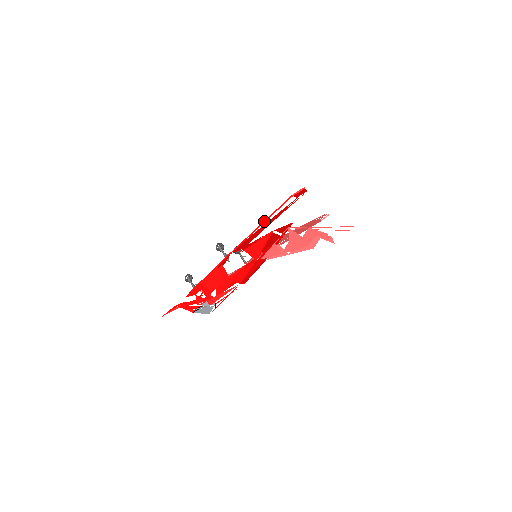
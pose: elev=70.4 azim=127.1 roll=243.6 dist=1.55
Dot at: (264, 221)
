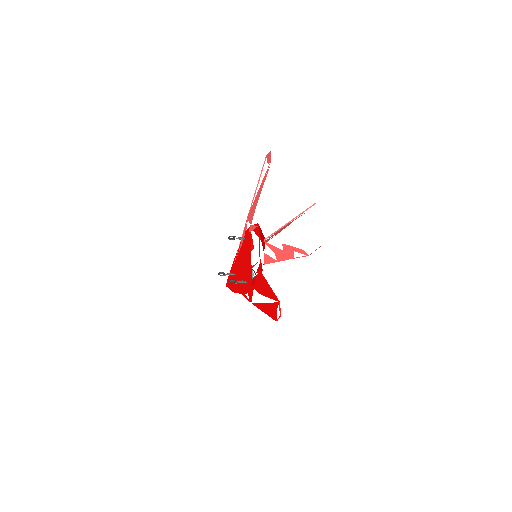
Dot at: occluded
